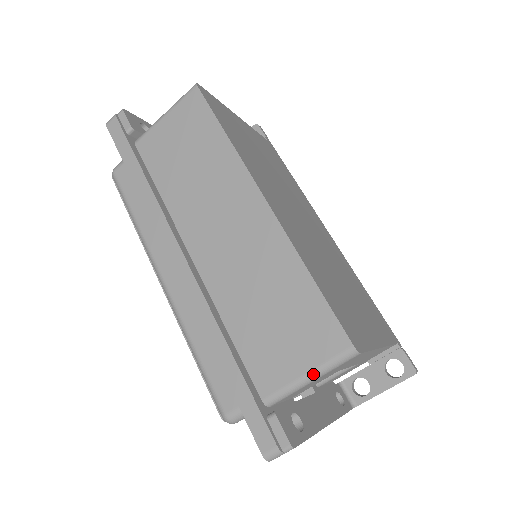
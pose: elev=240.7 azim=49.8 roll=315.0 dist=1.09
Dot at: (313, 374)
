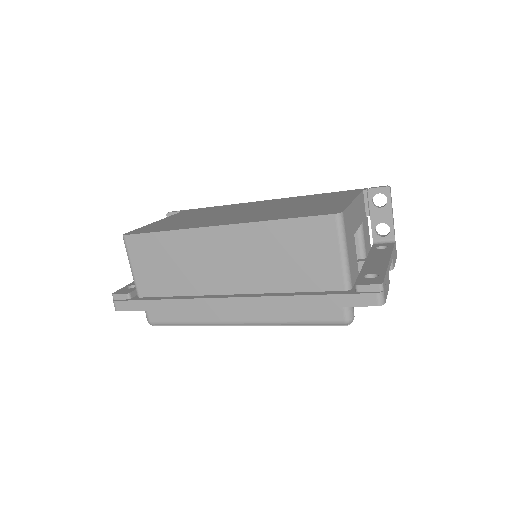
Dot at: (342, 248)
